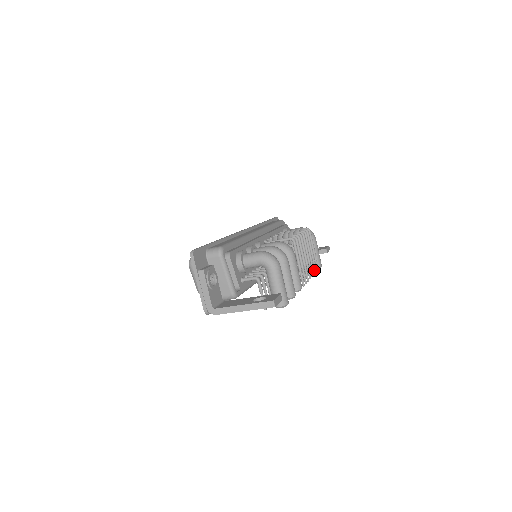
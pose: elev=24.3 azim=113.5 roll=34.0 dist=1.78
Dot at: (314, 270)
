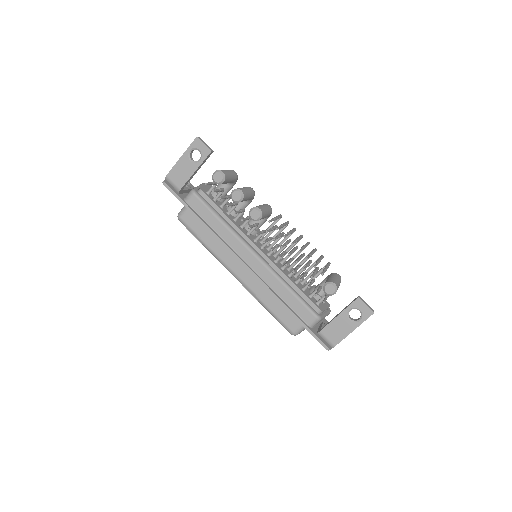
Dot at: (314, 267)
